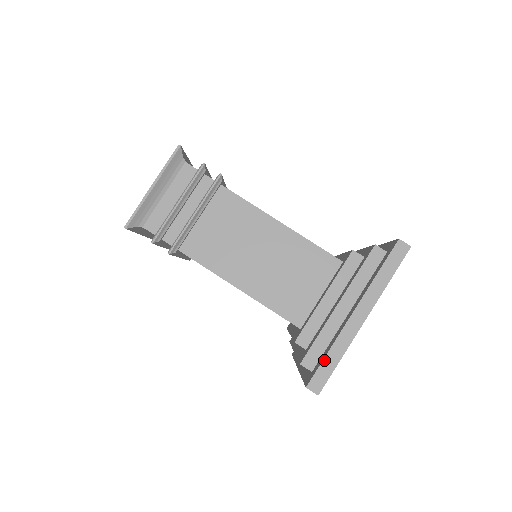
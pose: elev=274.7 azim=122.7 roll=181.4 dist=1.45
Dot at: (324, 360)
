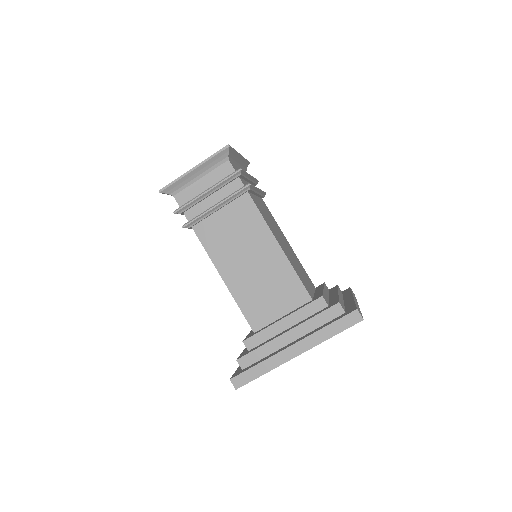
Dot at: (253, 368)
